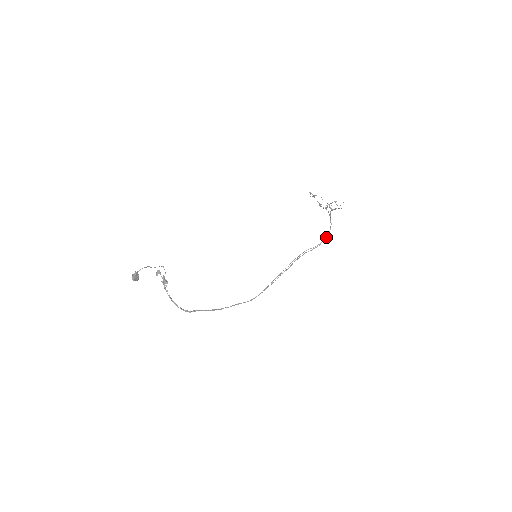
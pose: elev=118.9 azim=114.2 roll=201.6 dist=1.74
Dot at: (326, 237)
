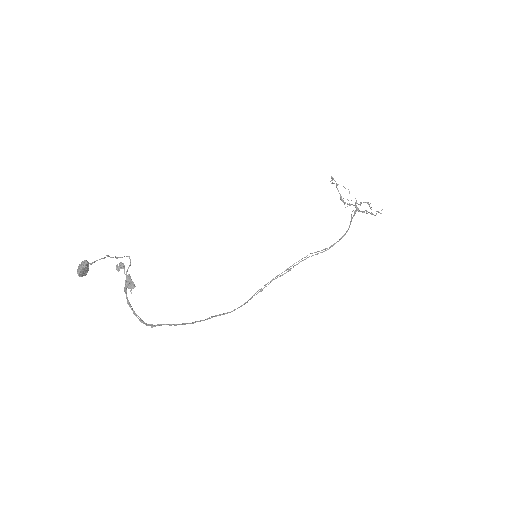
Dot at: (338, 241)
